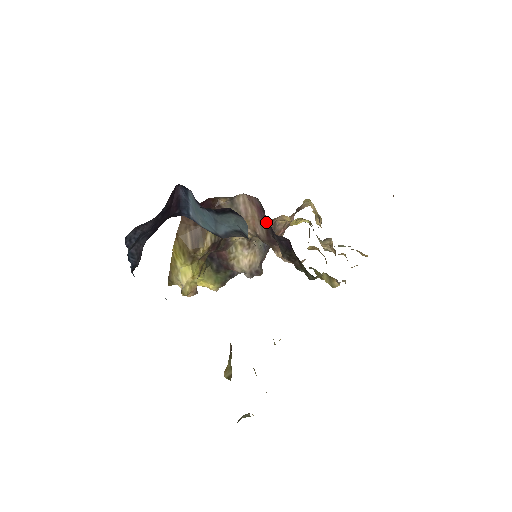
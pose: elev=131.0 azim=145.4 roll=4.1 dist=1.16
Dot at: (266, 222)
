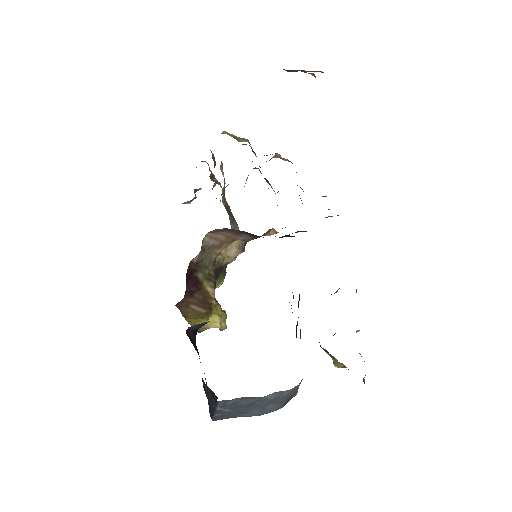
Dot at: (246, 233)
